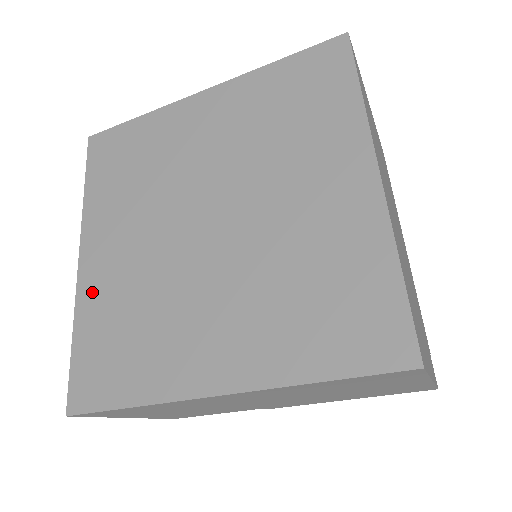
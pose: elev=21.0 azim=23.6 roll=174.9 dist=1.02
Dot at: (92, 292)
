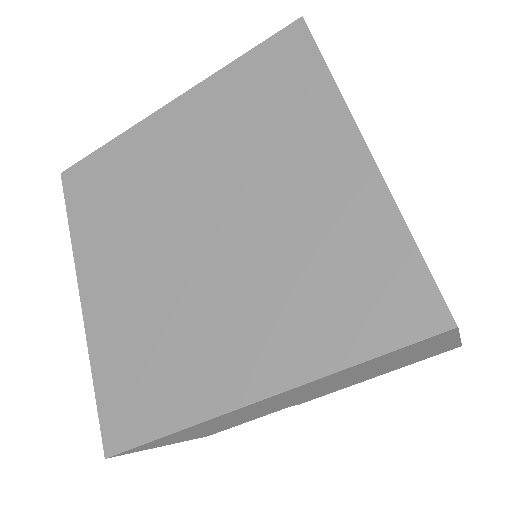
Dot at: (102, 328)
